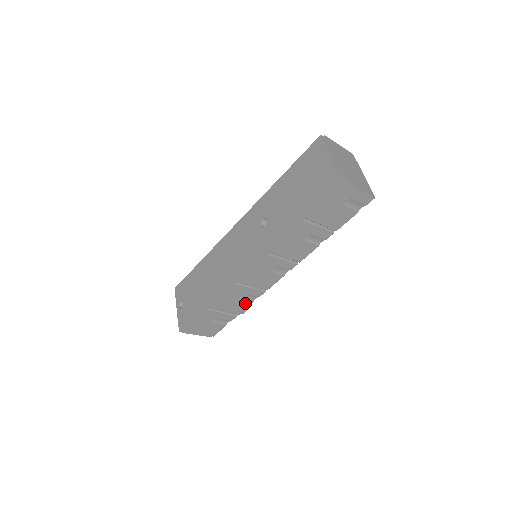
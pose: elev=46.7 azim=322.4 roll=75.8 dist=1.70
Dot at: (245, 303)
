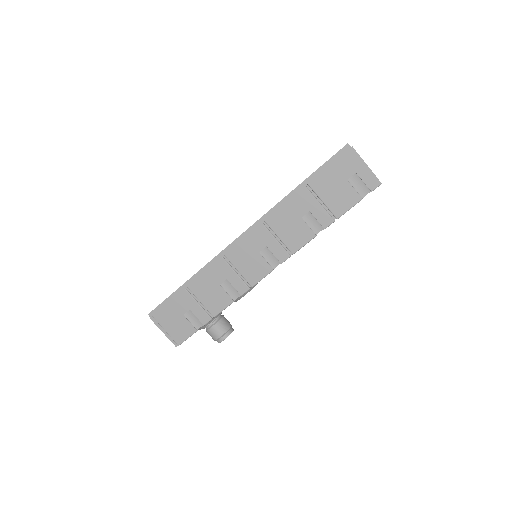
Dot at: (225, 299)
